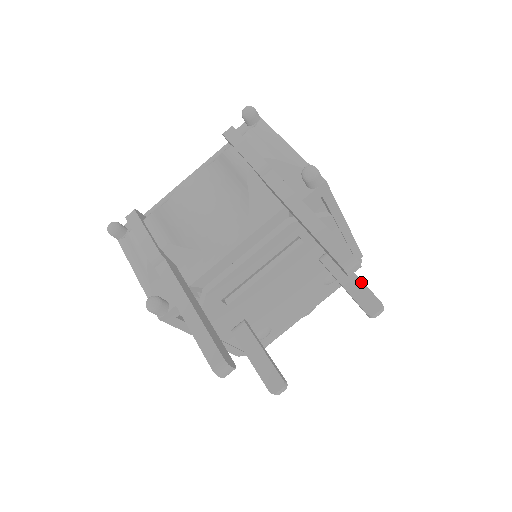
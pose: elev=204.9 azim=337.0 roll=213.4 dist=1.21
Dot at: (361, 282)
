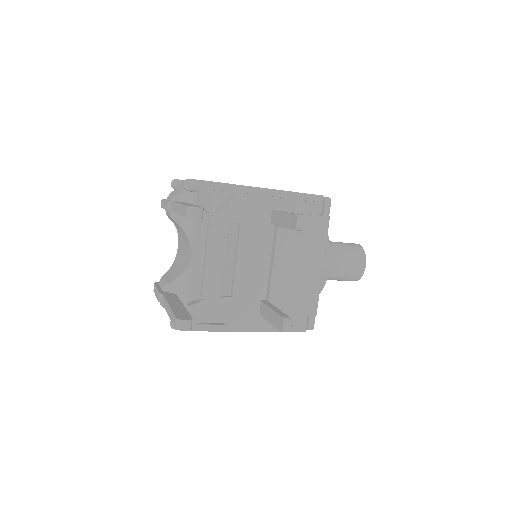
Dot at: (285, 214)
